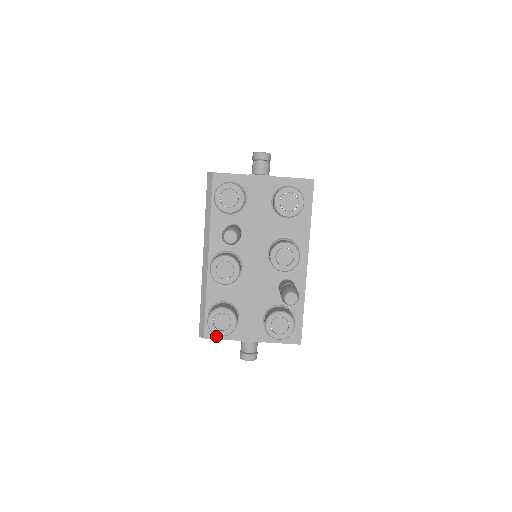
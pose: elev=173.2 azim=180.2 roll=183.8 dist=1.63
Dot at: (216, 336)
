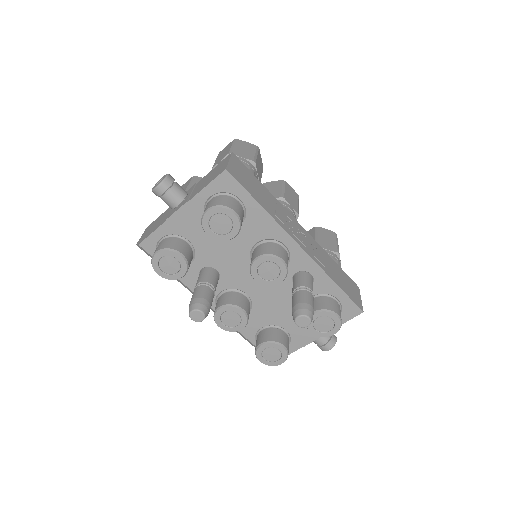
Dot at: occluded
